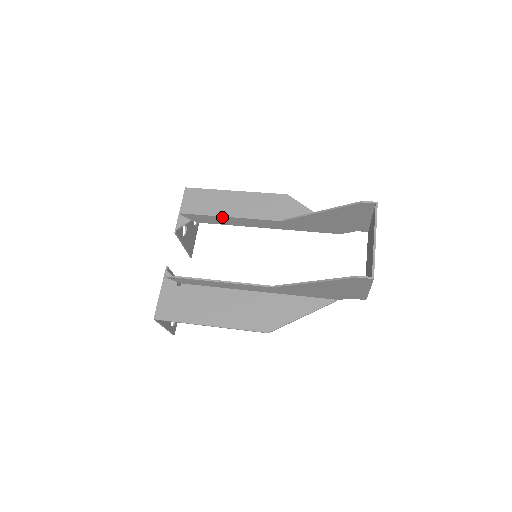
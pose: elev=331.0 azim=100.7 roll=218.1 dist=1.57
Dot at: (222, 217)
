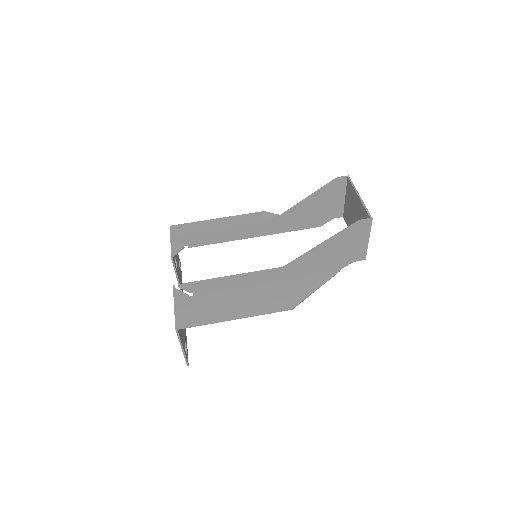
Dot at: (215, 232)
